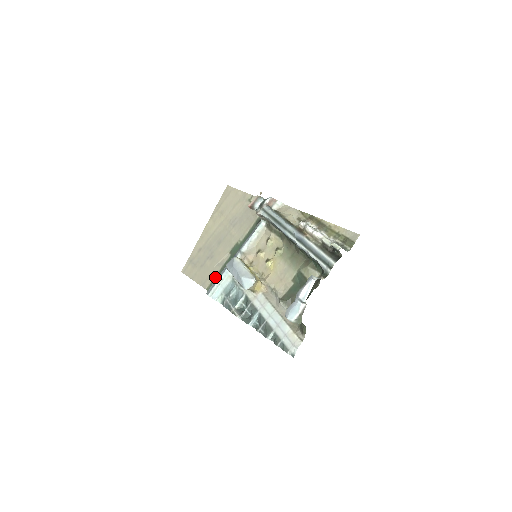
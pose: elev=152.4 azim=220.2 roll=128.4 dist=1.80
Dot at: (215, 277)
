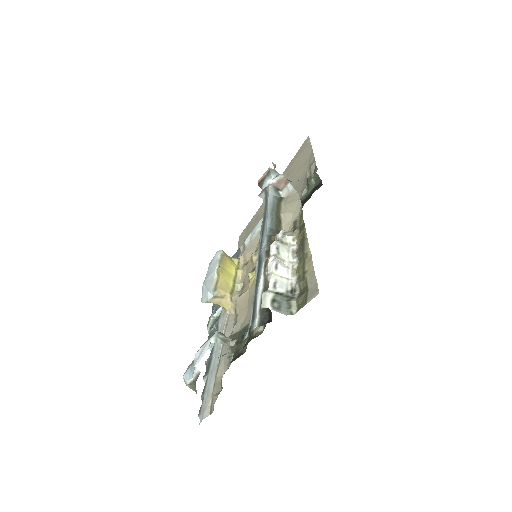
Dot at: occluded
